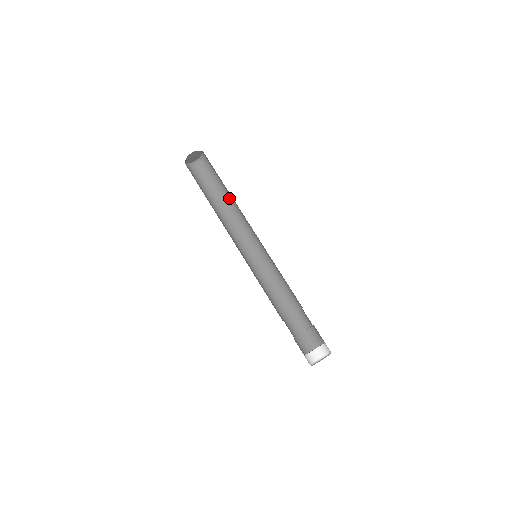
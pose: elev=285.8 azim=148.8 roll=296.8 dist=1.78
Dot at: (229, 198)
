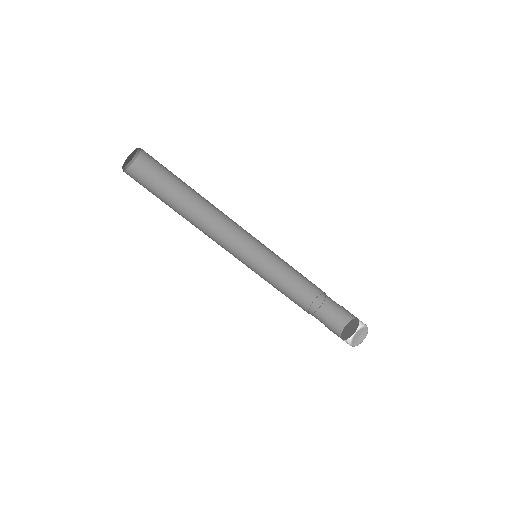
Dot at: (192, 200)
